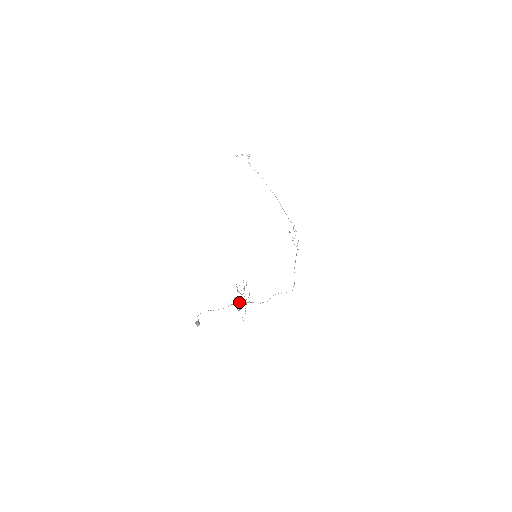
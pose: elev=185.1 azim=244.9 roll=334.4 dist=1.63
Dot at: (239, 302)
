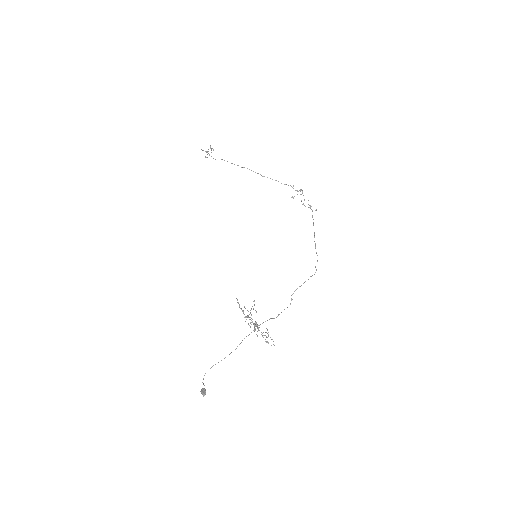
Dot at: occluded
